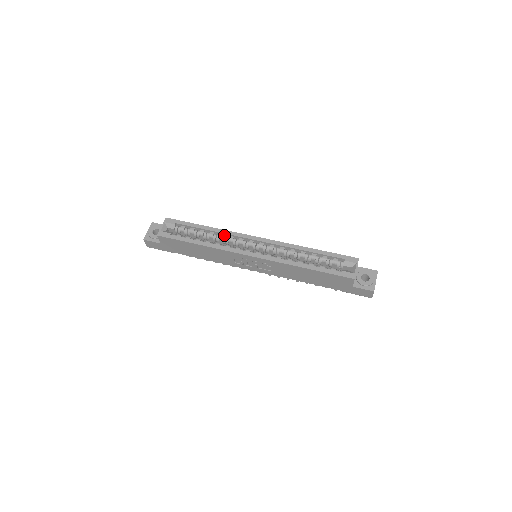
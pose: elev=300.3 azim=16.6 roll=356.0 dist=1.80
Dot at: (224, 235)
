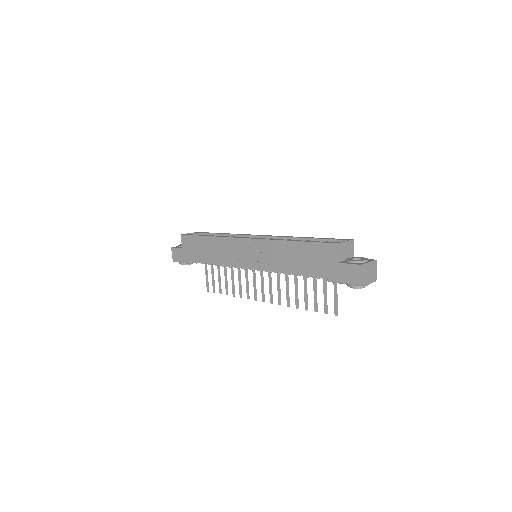
Dot at: occluded
